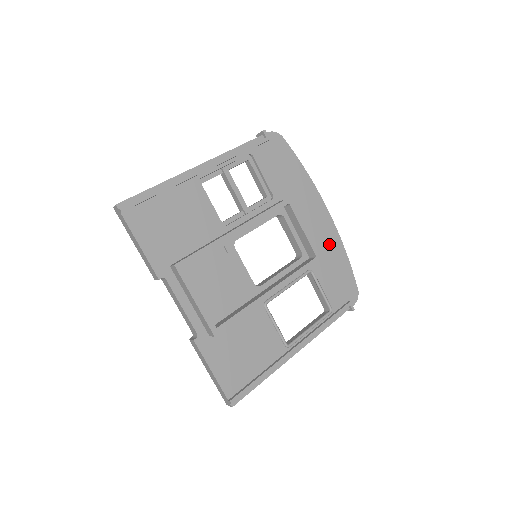
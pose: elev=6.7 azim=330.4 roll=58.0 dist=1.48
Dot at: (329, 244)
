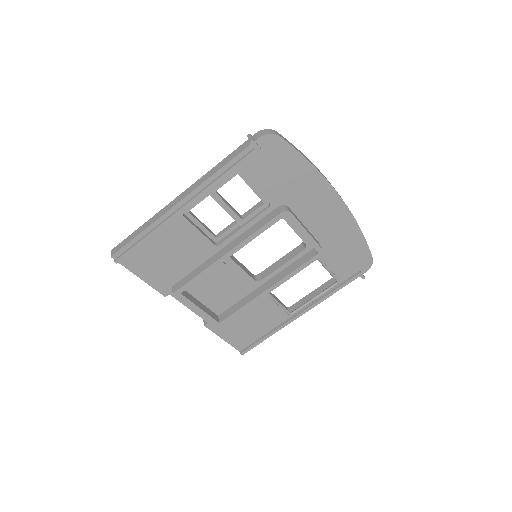
Dot at: (340, 229)
